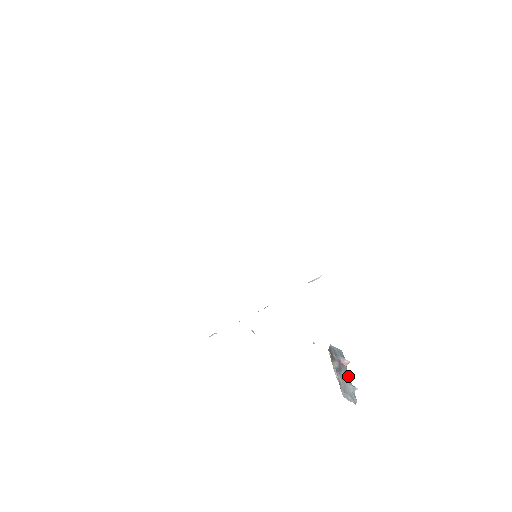
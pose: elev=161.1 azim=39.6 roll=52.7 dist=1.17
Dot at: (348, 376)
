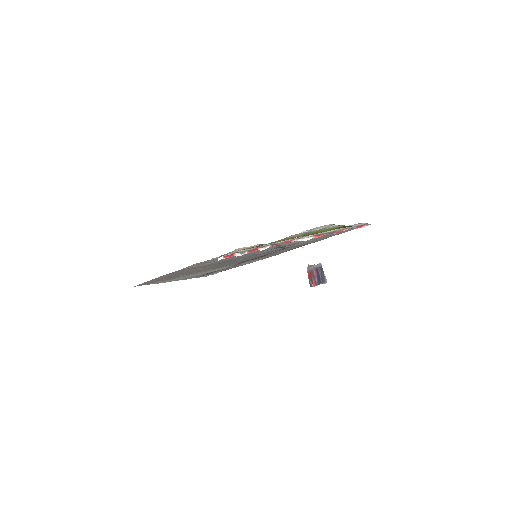
Dot at: occluded
